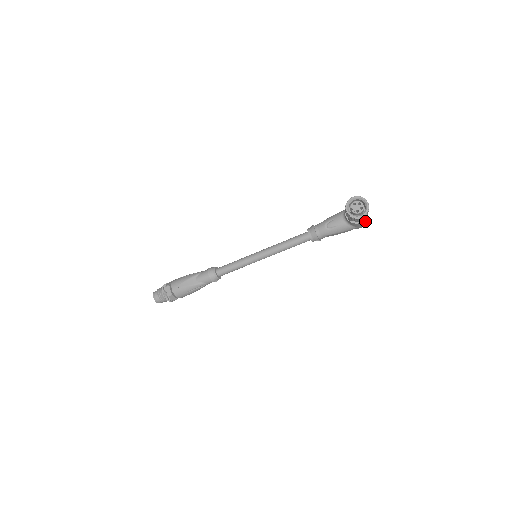
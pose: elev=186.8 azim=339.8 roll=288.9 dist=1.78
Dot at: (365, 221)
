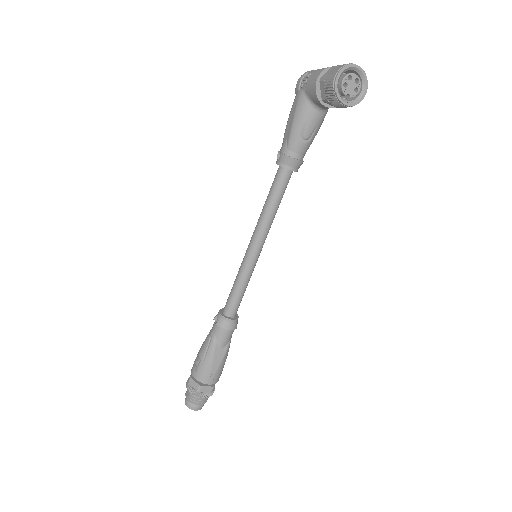
Dot at: occluded
